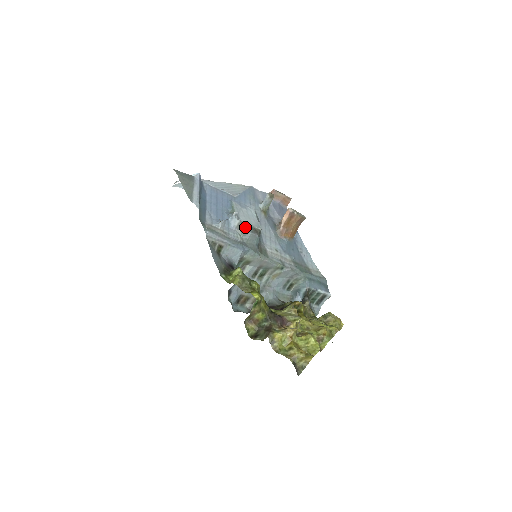
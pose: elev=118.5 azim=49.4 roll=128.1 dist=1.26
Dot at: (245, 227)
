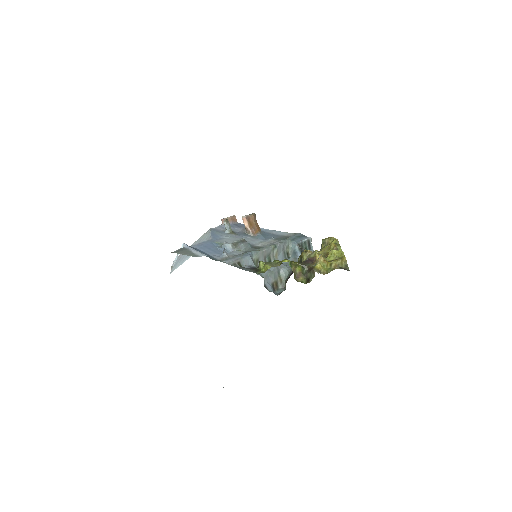
Dot at: (236, 244)
